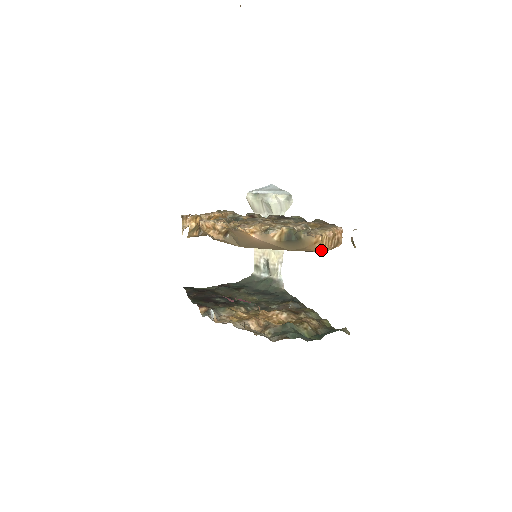
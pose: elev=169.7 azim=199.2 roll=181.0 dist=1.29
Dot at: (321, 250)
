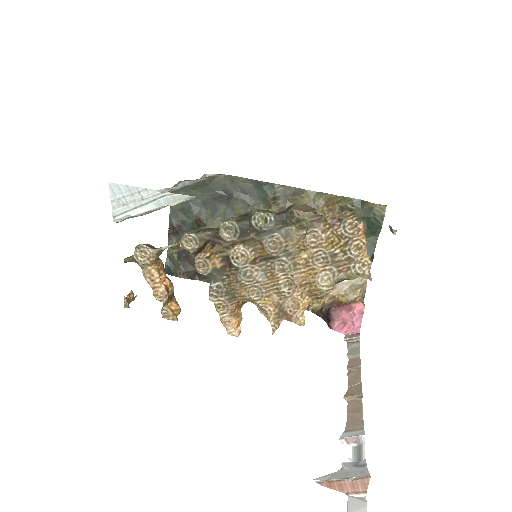
Dot at: occluded
